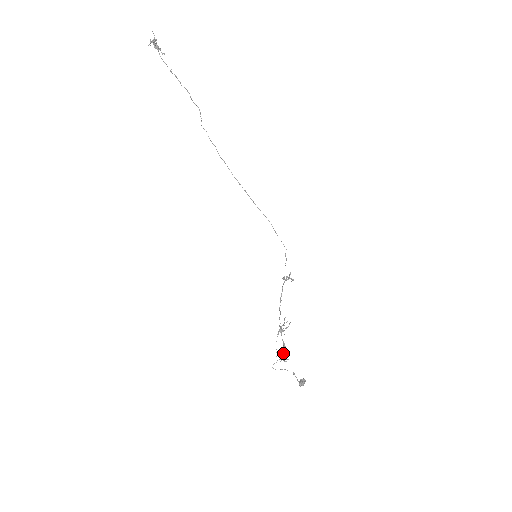
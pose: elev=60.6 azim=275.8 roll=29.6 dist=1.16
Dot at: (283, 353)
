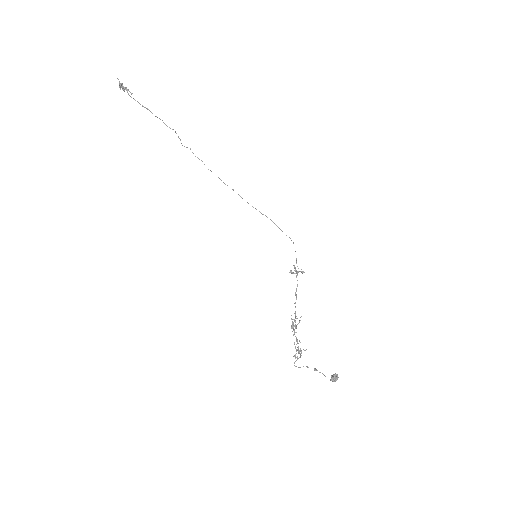
Dot at: (298, 349)
